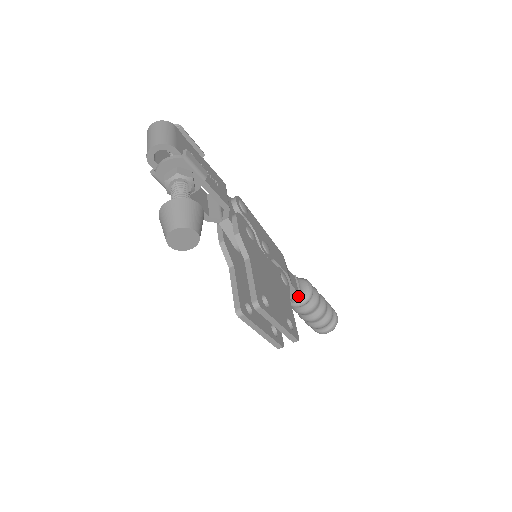
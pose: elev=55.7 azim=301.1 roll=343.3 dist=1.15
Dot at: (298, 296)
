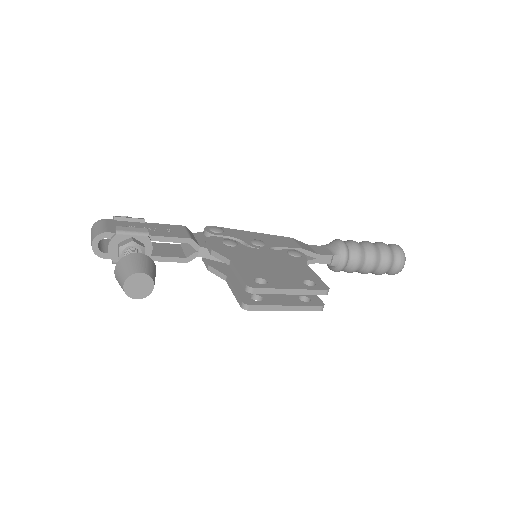
Dot at: (333, 258)
